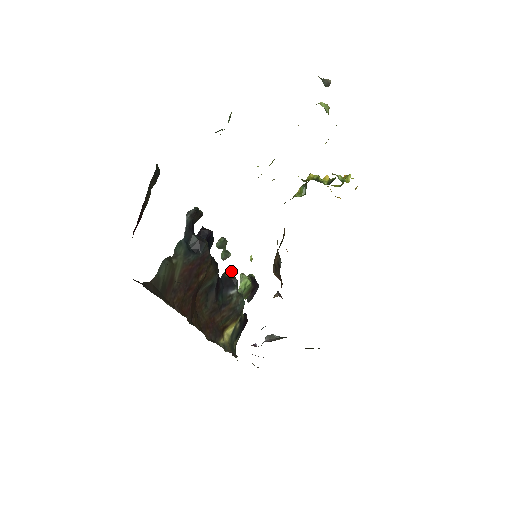
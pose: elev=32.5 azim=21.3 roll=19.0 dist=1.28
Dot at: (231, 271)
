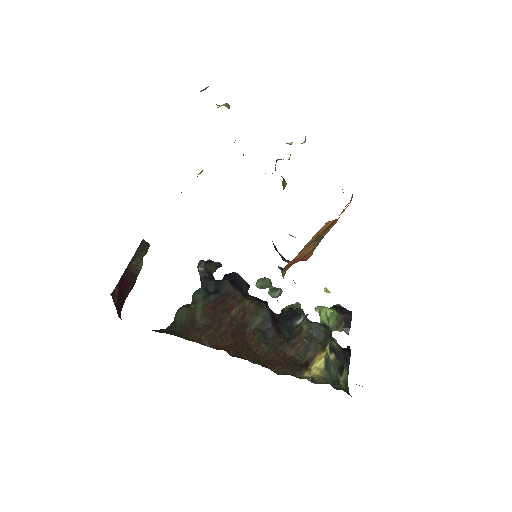
Dot at: (294, 306)
